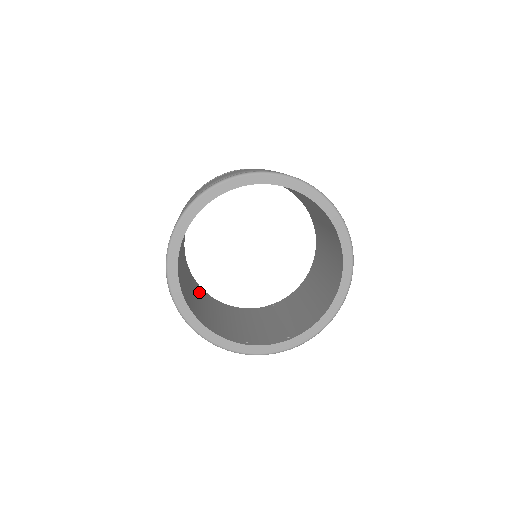
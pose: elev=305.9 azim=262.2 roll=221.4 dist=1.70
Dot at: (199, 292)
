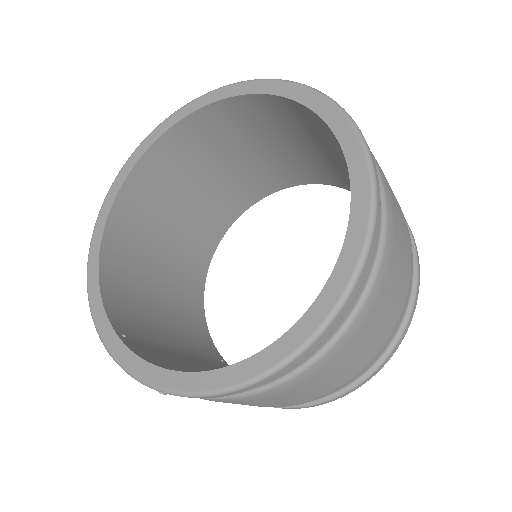
Dot at: (185, 291)
